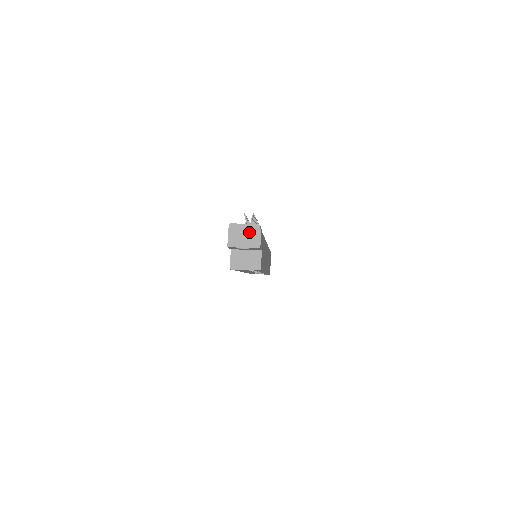
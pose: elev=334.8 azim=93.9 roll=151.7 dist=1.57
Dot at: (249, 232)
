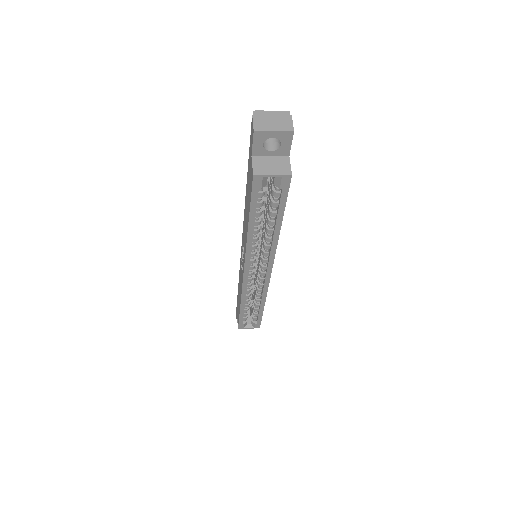
Dot at: (278, 117)
